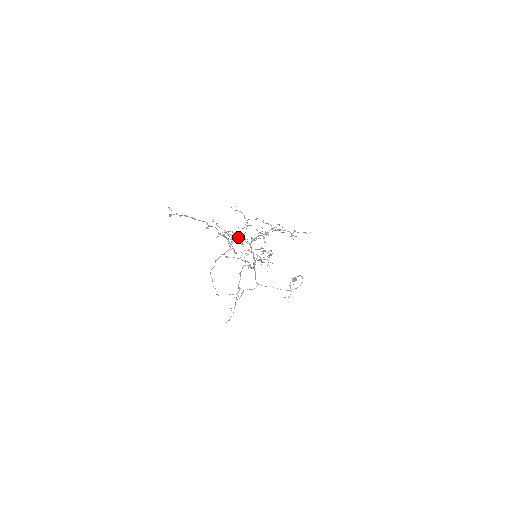
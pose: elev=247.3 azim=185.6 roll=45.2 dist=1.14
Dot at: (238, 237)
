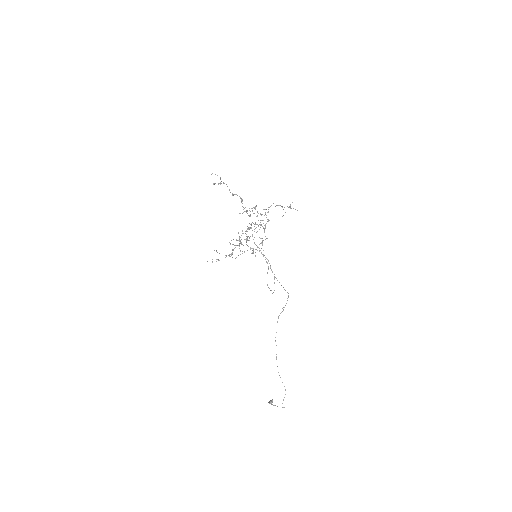
Dot at: (246, 210)
